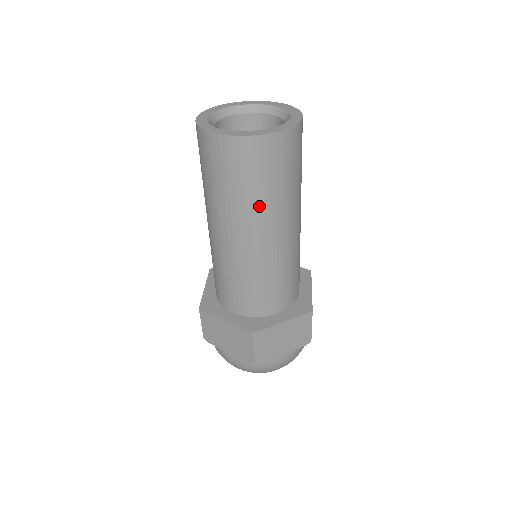
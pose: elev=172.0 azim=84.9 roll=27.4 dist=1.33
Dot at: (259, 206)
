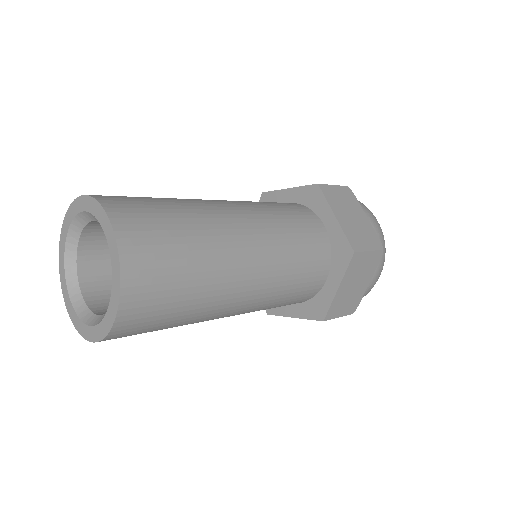
Dot at: occluded
